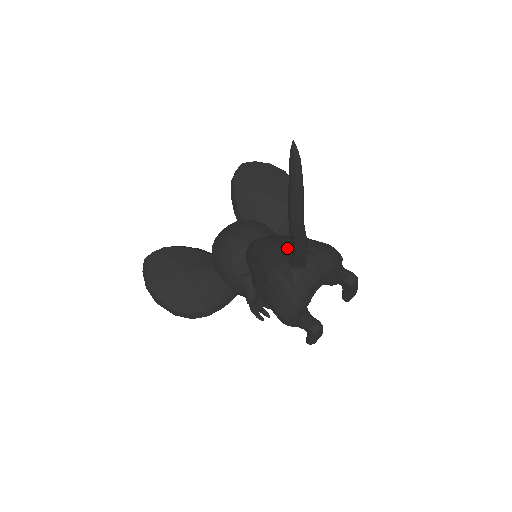
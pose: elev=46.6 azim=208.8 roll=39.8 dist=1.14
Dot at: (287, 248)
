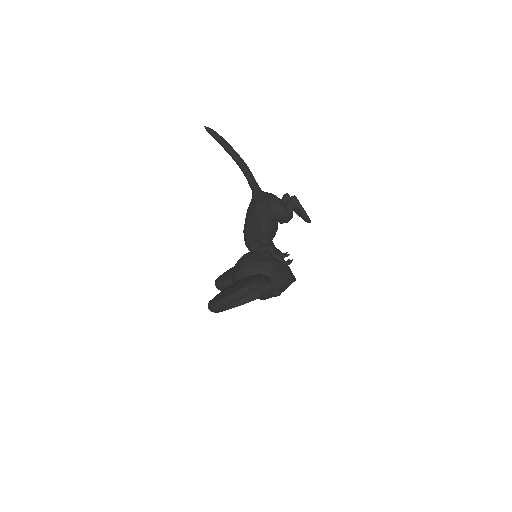
Dot at: occluded
